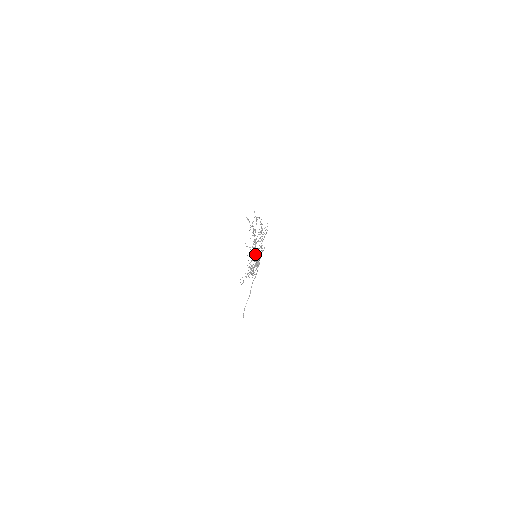
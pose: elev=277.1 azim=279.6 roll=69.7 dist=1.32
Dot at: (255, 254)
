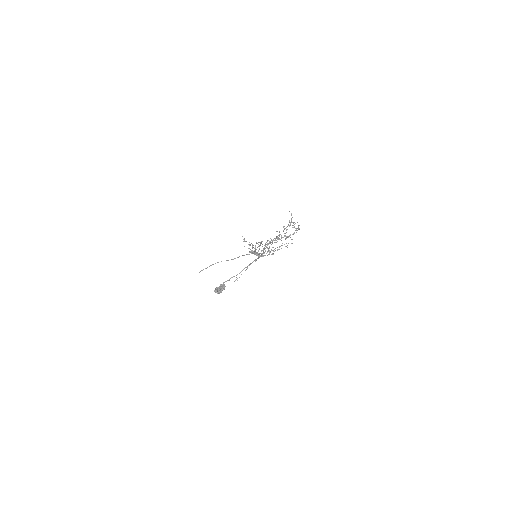
Dot at: (269, 243)
